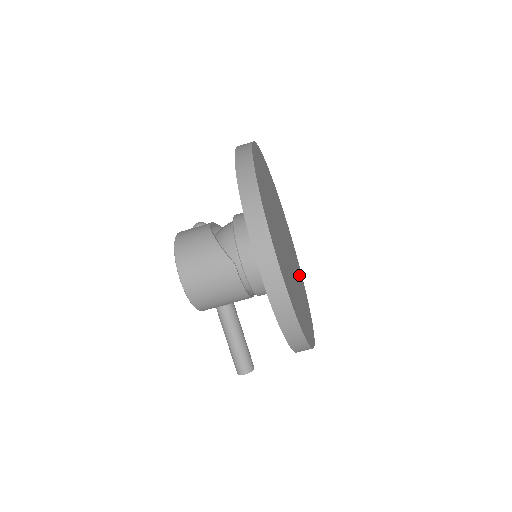
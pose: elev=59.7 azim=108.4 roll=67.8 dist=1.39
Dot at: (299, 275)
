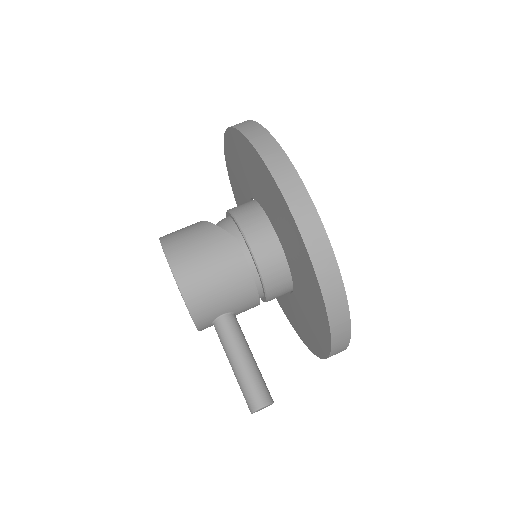
Dot at: occluded
